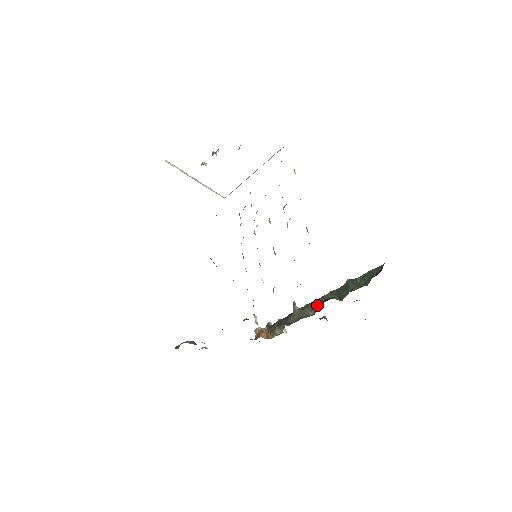
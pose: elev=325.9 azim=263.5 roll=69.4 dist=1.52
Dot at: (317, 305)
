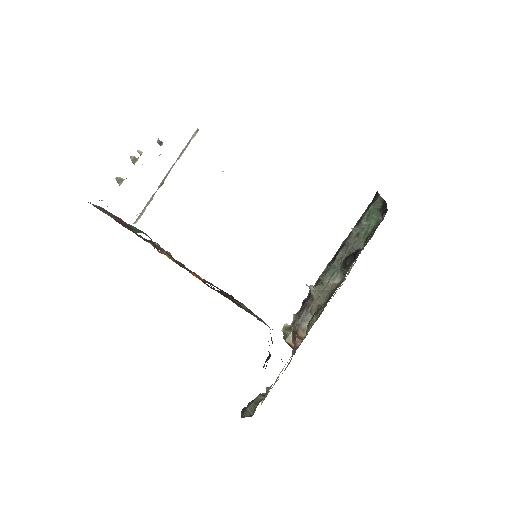
Dot at: (337, 270)
